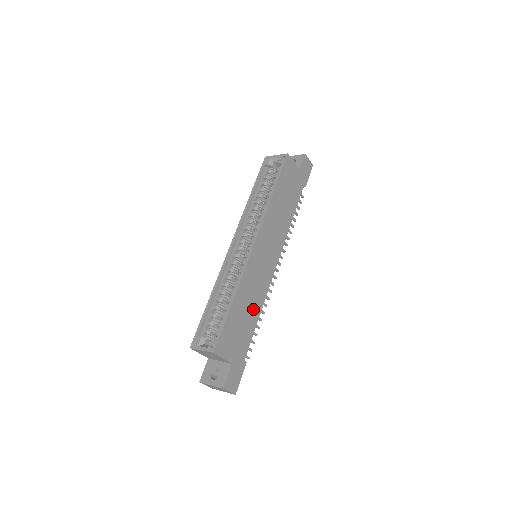
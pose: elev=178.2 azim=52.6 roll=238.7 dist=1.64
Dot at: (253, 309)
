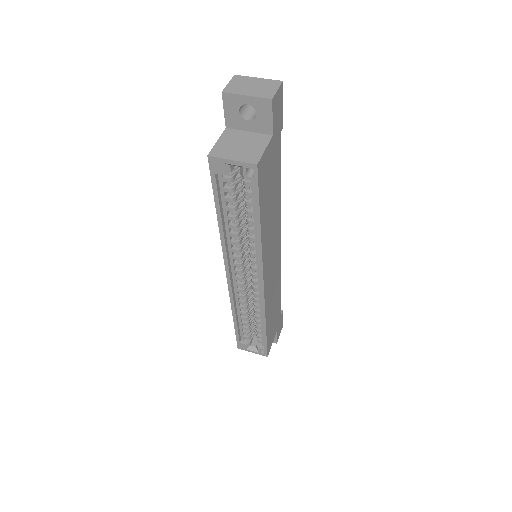
Dot at: (277, 296)
